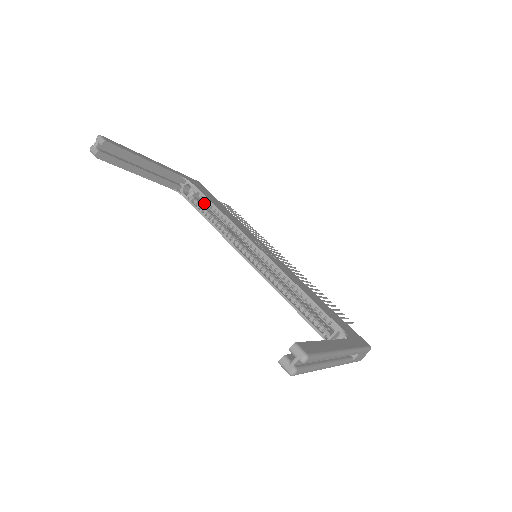
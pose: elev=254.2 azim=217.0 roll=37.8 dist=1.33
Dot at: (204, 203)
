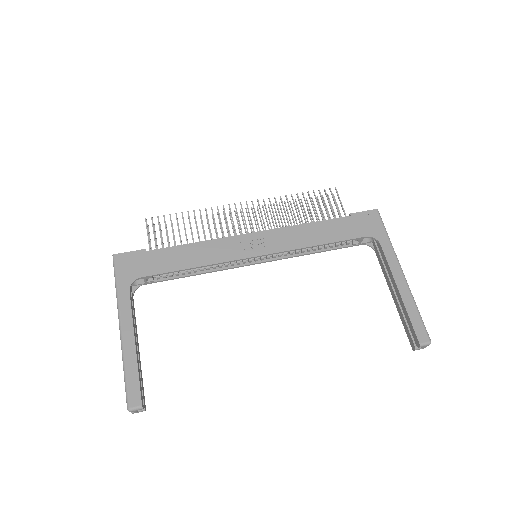
Dot at: occluded
